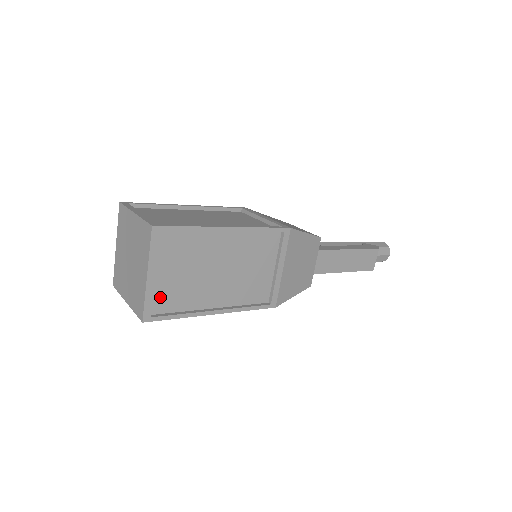
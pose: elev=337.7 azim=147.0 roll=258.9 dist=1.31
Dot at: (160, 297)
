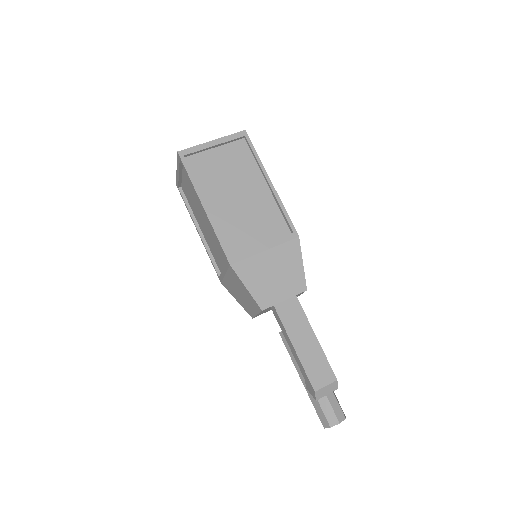
Dot at: (200, 160)
